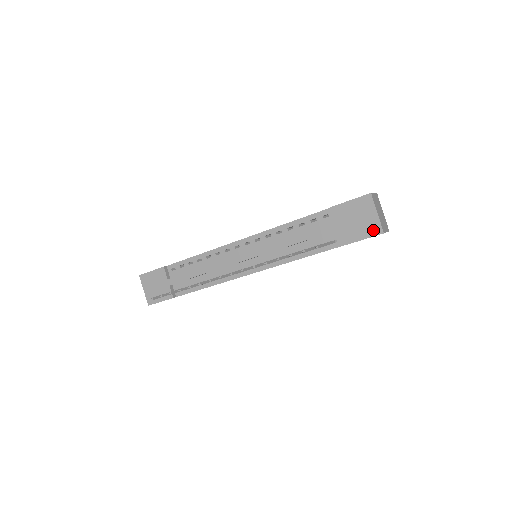
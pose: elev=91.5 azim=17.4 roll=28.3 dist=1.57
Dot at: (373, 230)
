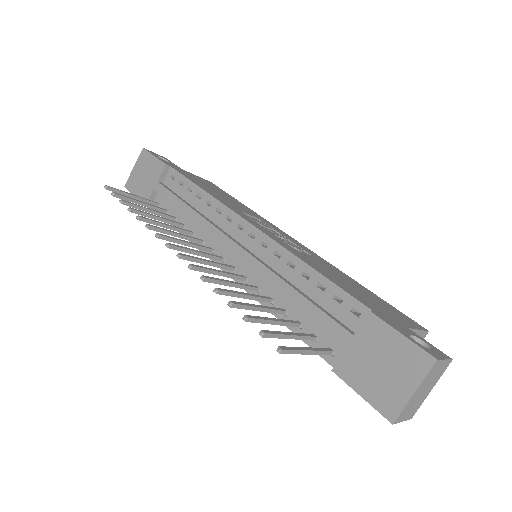
Dot at: (385, 403)
